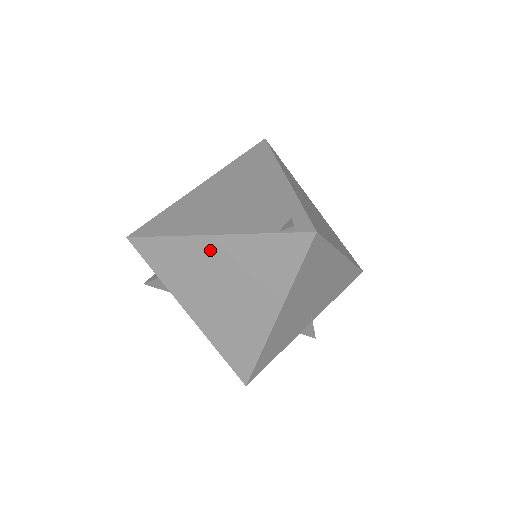
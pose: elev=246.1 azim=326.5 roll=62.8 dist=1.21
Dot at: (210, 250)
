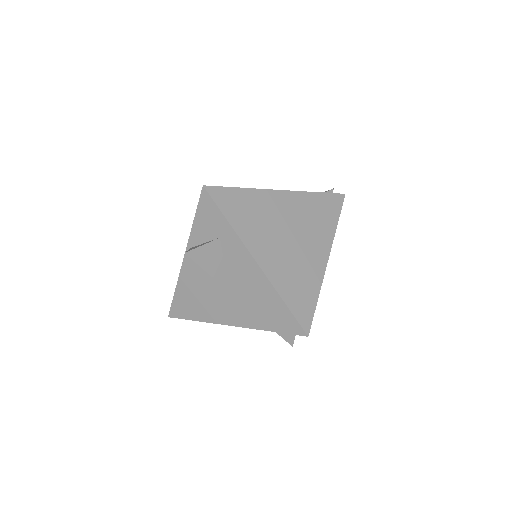
Dot at: (279, 202)
